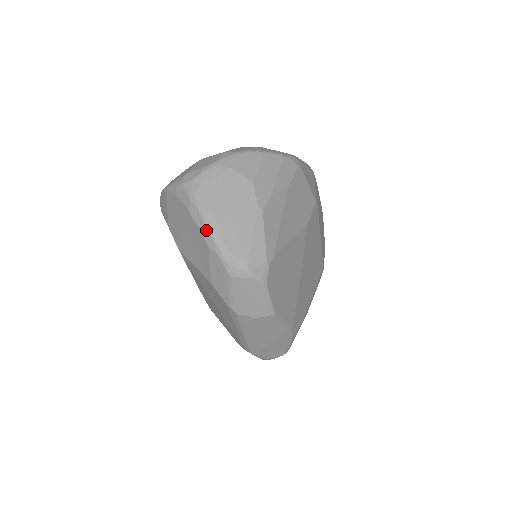
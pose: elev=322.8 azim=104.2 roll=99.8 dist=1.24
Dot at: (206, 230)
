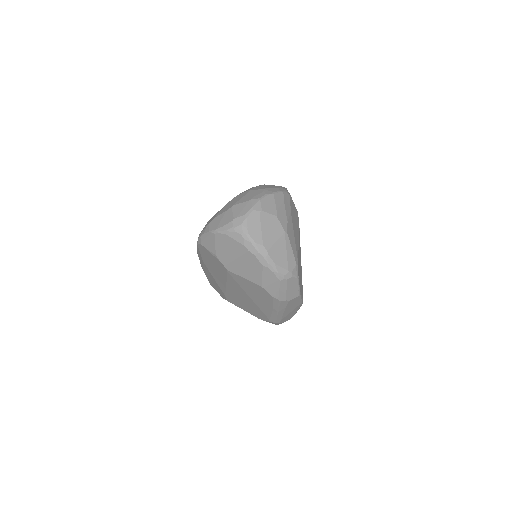
Dot at: (260, 256)
